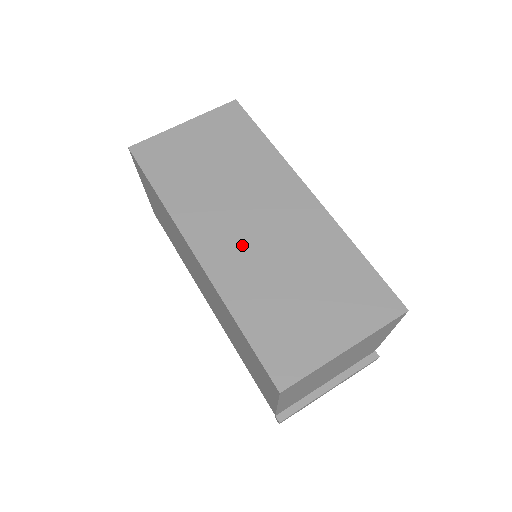
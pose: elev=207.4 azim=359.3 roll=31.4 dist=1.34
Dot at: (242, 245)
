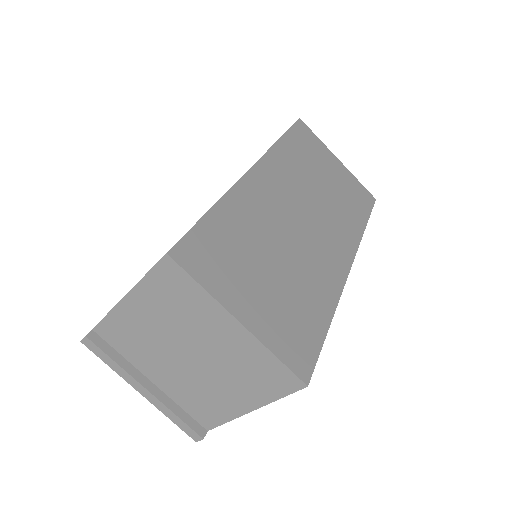
Dot at: (279, 208)
